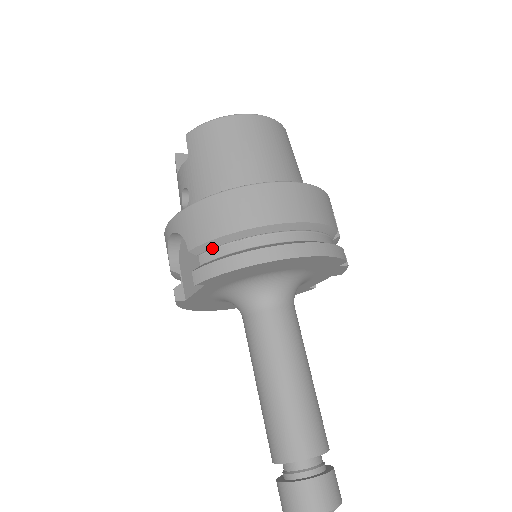
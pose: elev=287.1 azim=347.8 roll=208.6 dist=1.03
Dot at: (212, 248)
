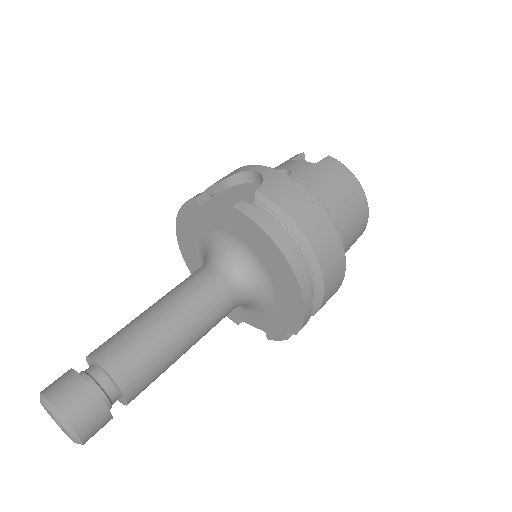
Dot at: (270, 210)
